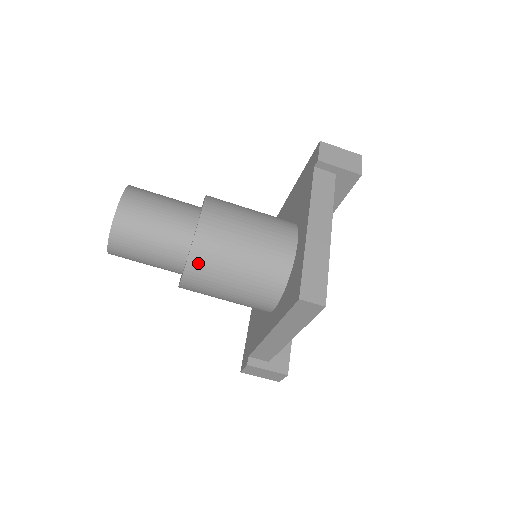
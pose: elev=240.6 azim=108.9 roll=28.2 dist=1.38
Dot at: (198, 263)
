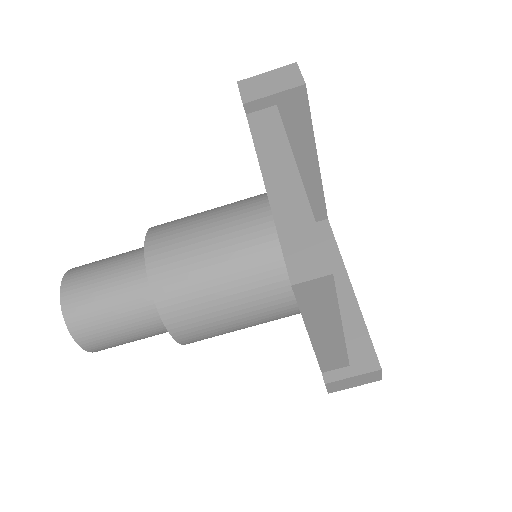
Dot at: (173, 310)
